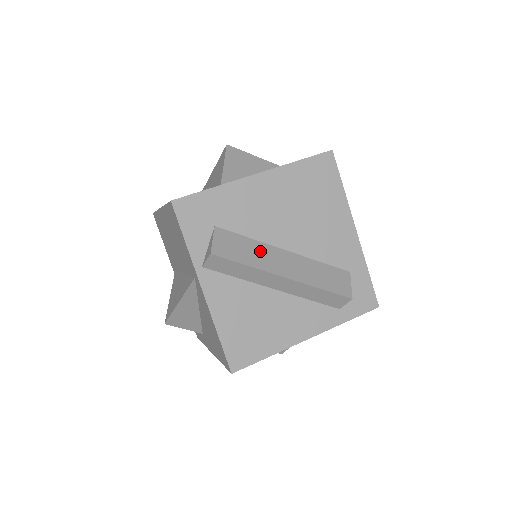
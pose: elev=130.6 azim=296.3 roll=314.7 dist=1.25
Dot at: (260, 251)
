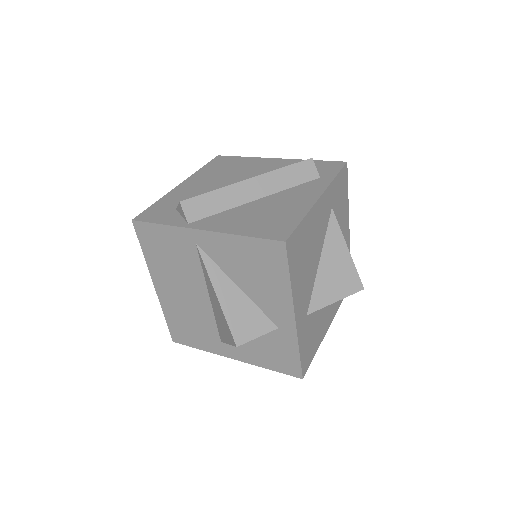
Dot at: occluded
